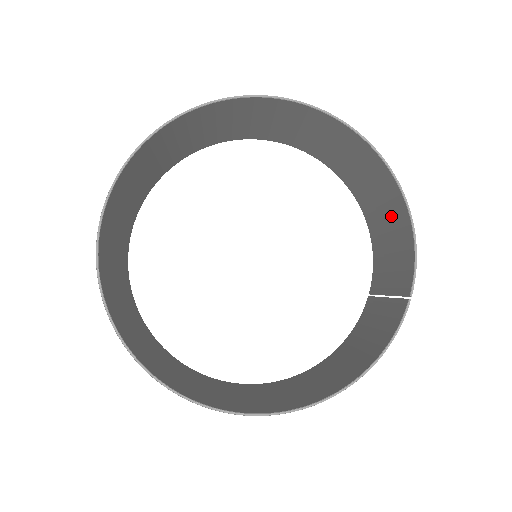
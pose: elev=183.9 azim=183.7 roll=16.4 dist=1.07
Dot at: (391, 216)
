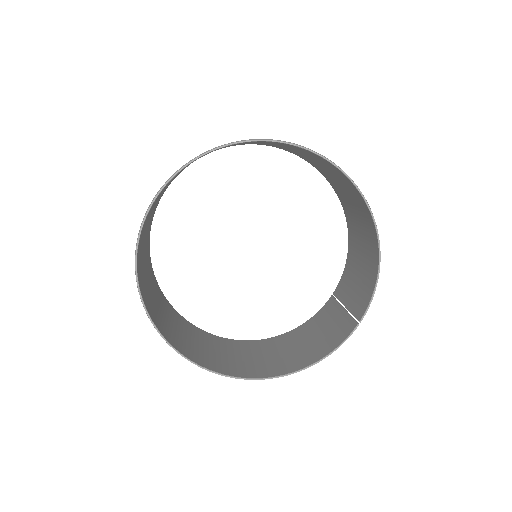
Dot at: (367, 253)
